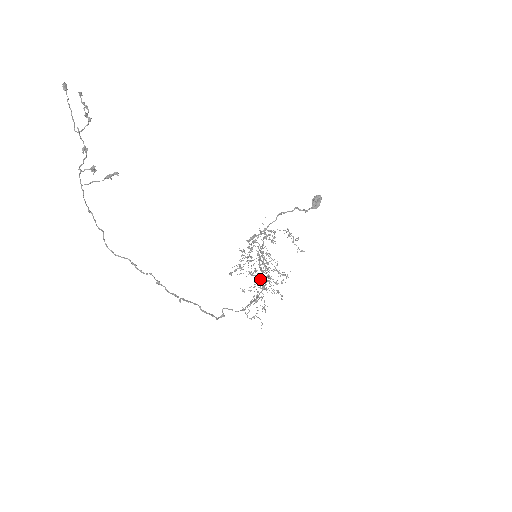
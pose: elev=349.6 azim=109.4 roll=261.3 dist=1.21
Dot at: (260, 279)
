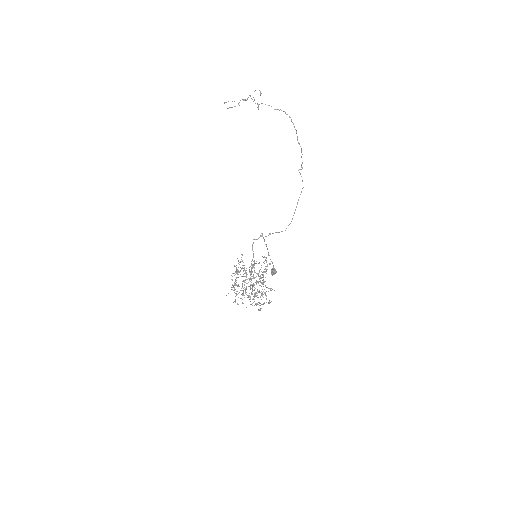
Dot at: (265, 260)
